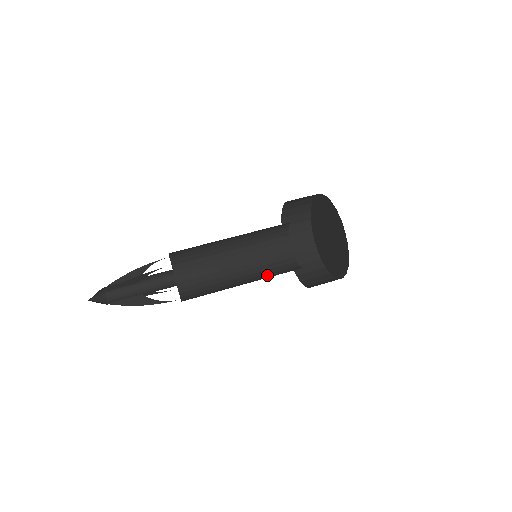
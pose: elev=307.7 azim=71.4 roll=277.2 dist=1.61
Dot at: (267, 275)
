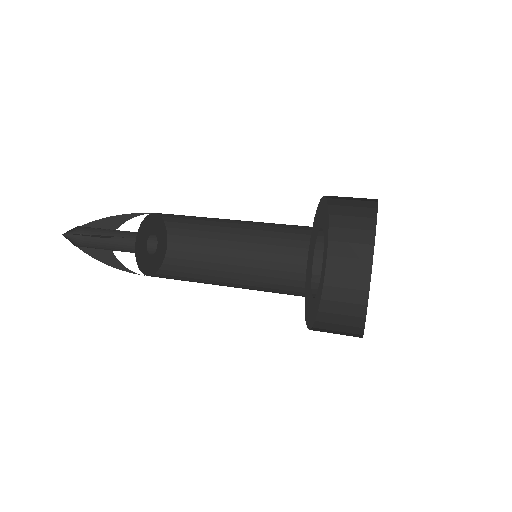
Dot at: occluded
